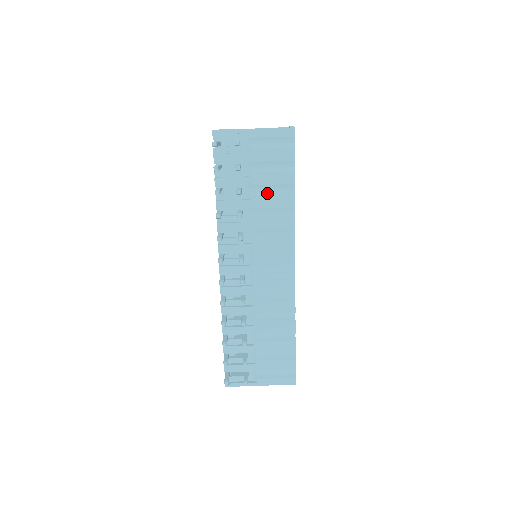
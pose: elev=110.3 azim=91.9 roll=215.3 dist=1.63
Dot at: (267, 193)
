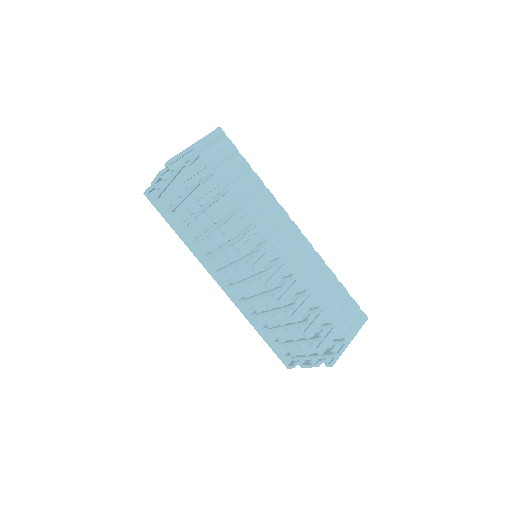
Dot at: (239, 185)
